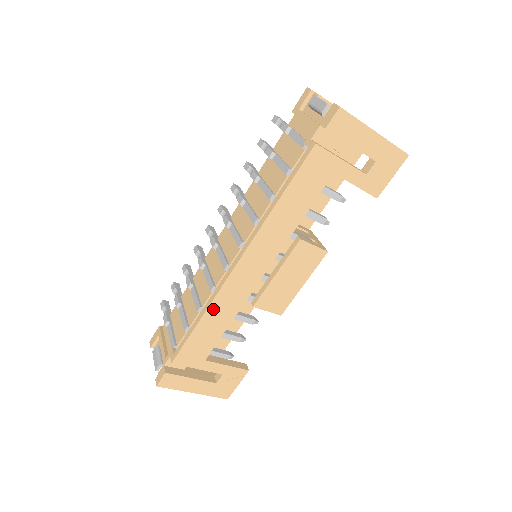
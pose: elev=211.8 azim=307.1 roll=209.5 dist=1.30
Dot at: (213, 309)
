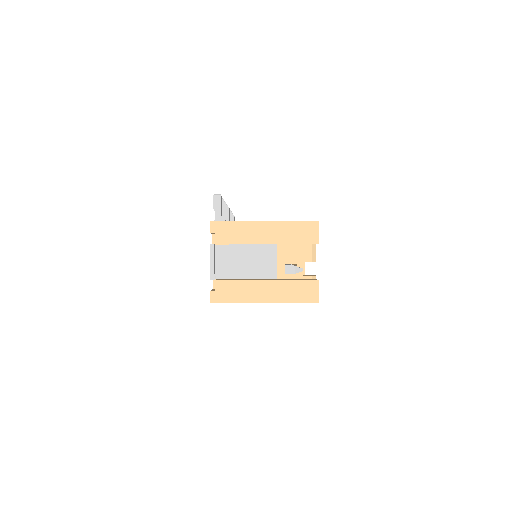
Dot at: occluded
